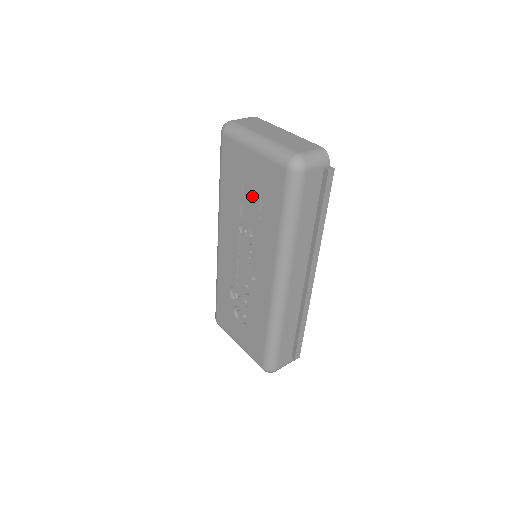
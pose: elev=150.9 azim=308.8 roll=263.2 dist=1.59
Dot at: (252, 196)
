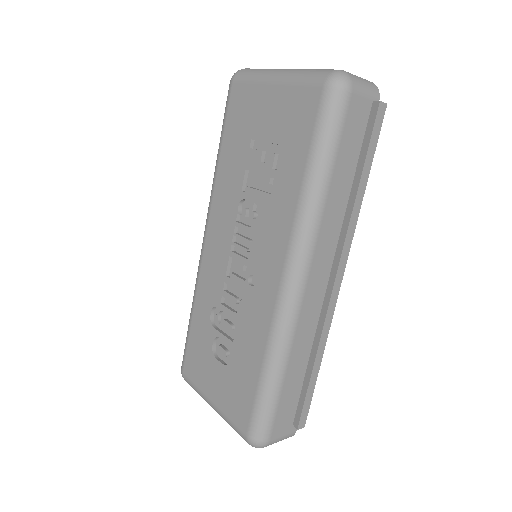
Dot at: (264, 152)
